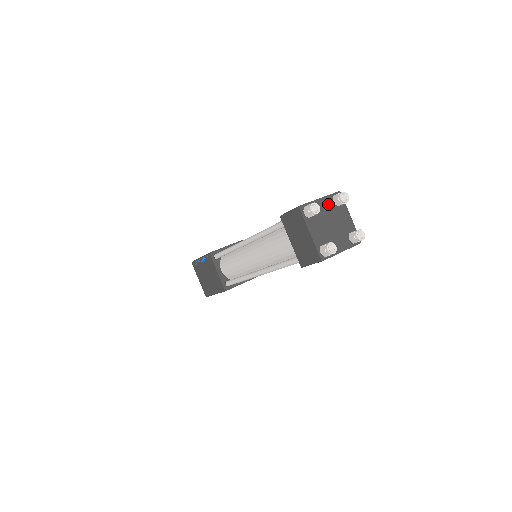
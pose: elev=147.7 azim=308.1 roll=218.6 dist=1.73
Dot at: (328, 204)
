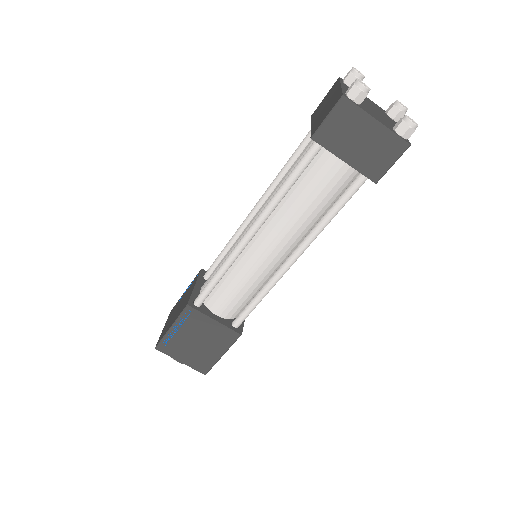
Dot at: occluded
